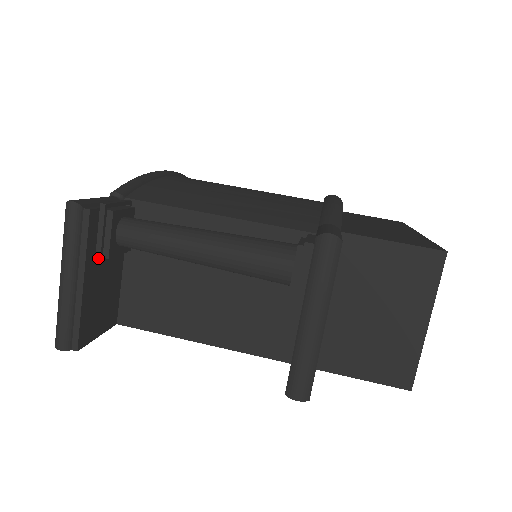
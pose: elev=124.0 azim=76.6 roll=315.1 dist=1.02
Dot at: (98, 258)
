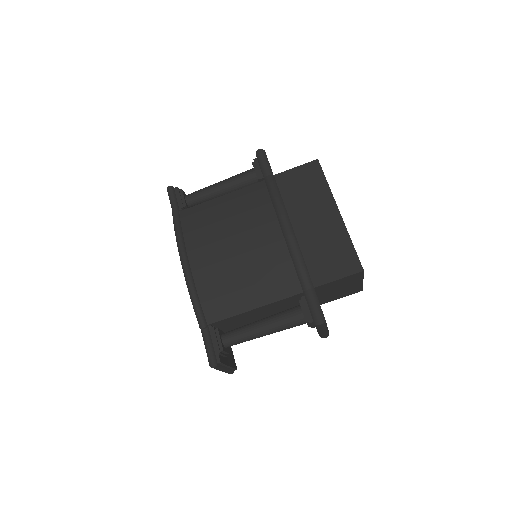
Dot at: occluded
